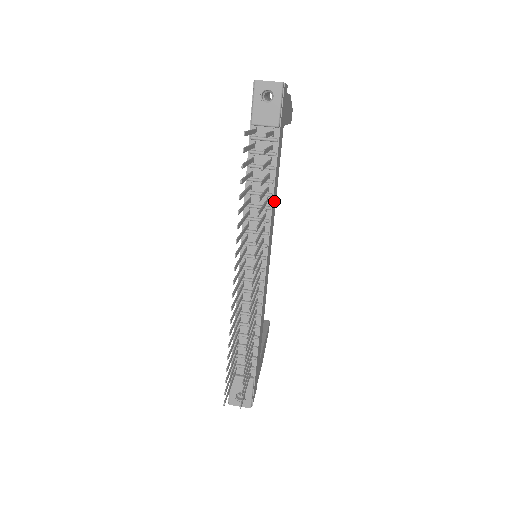
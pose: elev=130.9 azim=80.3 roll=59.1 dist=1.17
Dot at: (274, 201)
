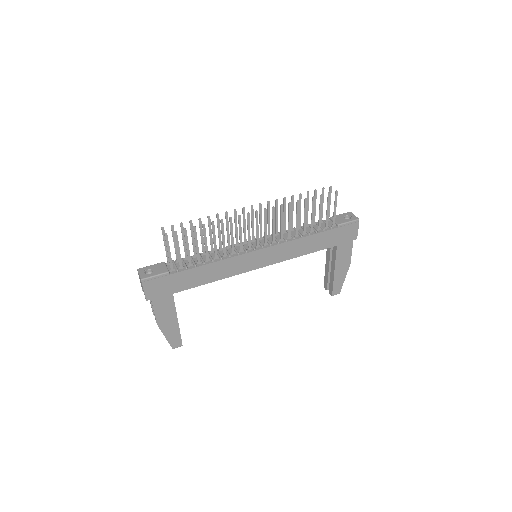
Dot at: (297, 248)
